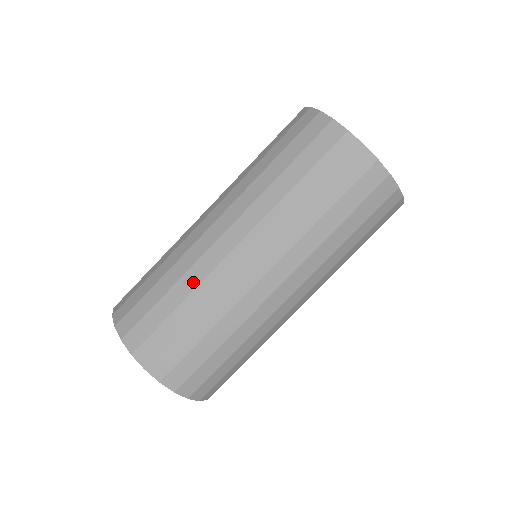
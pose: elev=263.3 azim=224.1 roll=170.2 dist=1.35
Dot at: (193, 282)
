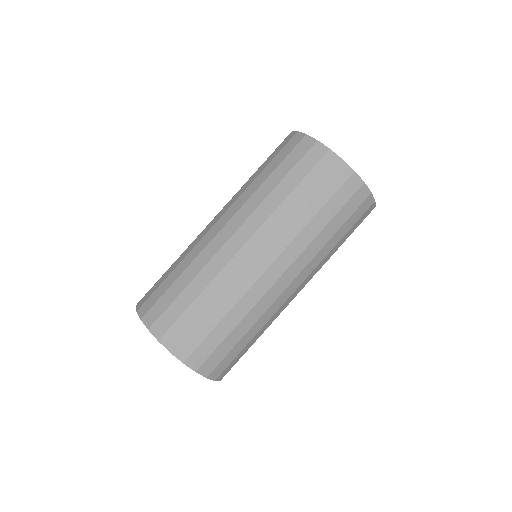
Dot at: (233, 299)
